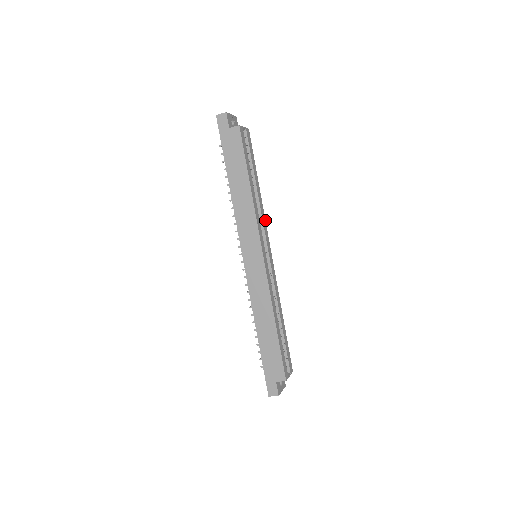
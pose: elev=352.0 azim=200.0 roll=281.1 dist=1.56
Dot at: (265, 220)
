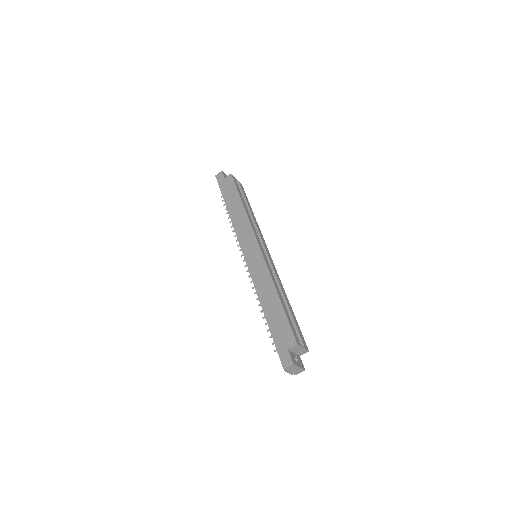
Dot at: occluded
